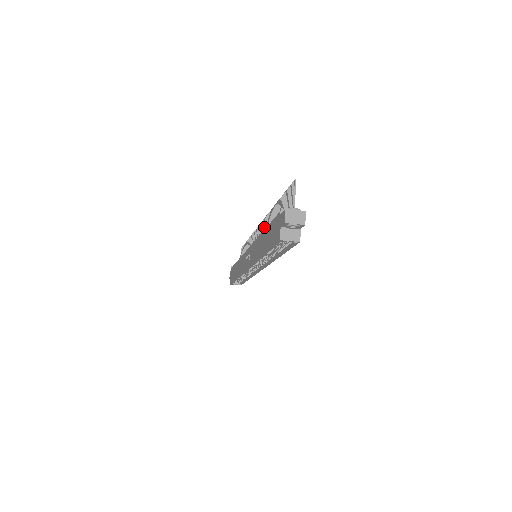
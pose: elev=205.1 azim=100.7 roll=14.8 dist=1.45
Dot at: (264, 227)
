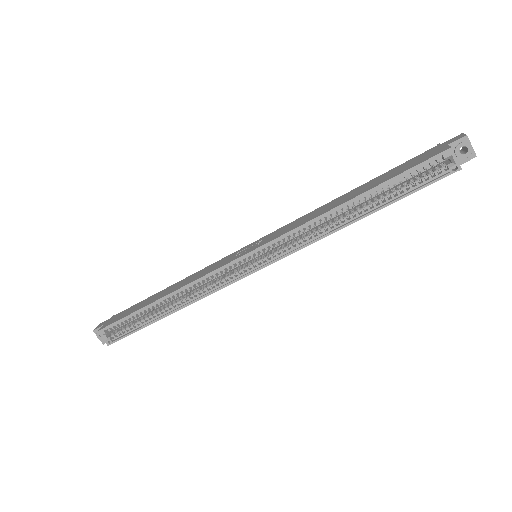
Dot at: occluded
